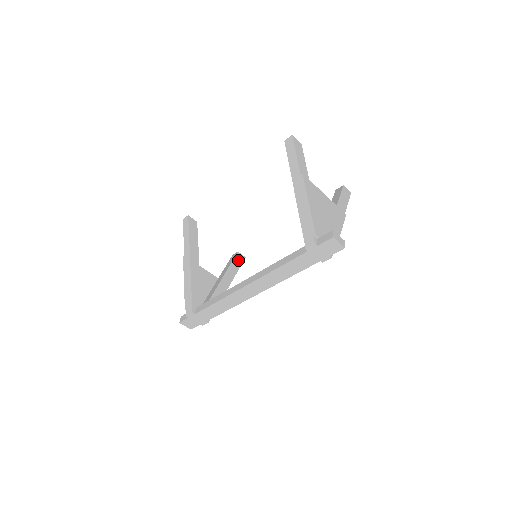
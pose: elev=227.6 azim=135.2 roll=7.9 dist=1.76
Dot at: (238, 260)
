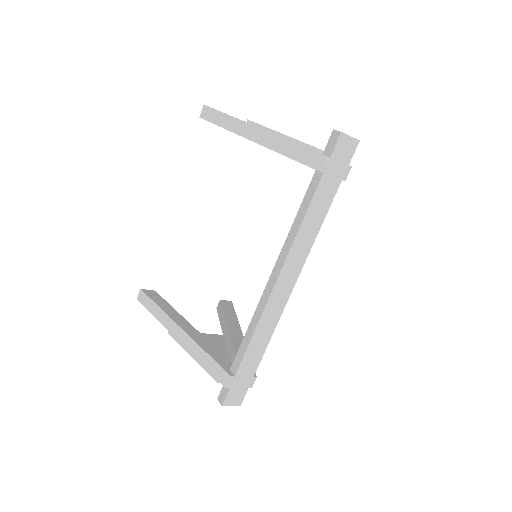
Dot at: (227, 307)
